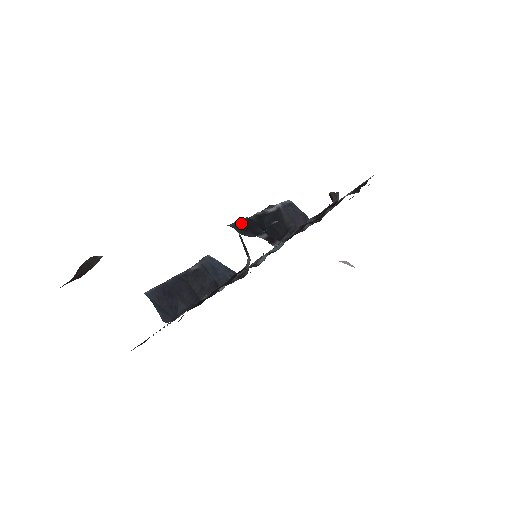
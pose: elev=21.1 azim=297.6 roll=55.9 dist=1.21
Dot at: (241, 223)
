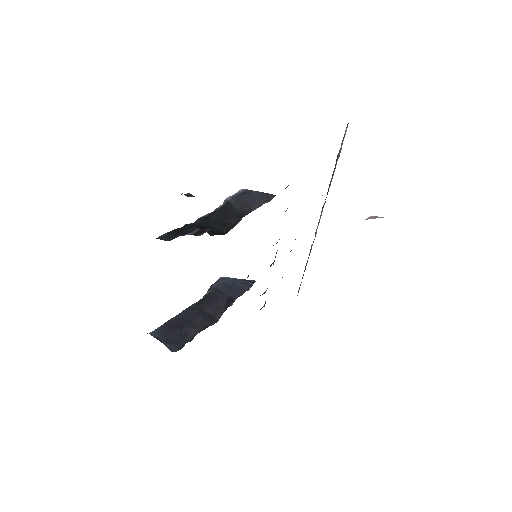
Dot at: (170, 232)
